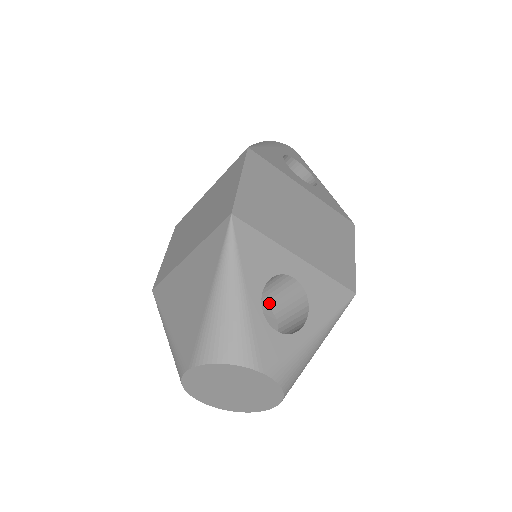
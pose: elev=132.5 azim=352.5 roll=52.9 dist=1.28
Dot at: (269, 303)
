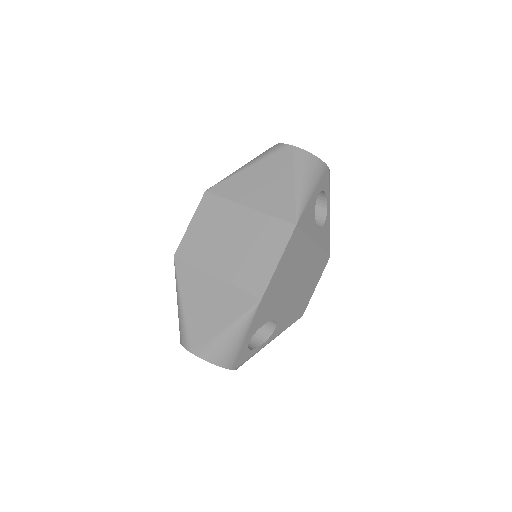
Dot at: occluded
